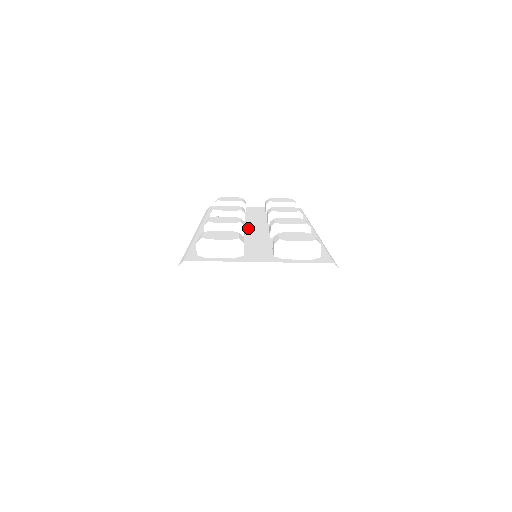
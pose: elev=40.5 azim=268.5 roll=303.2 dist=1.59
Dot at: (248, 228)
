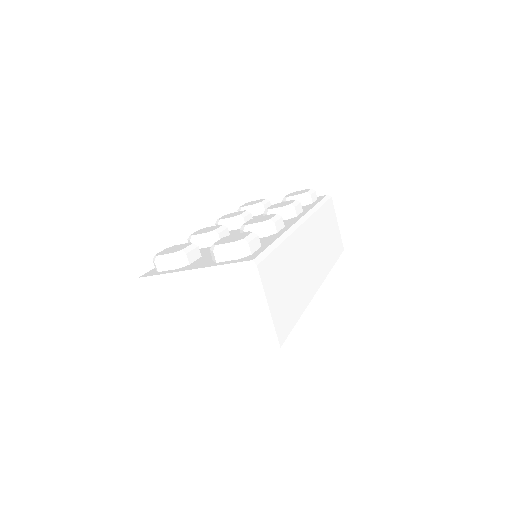
Dot at: (239, 232)
